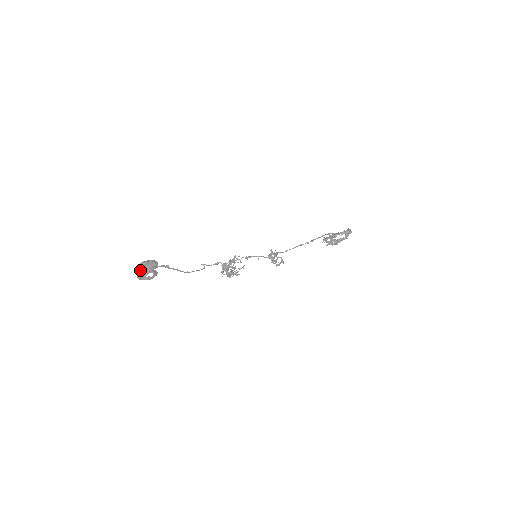
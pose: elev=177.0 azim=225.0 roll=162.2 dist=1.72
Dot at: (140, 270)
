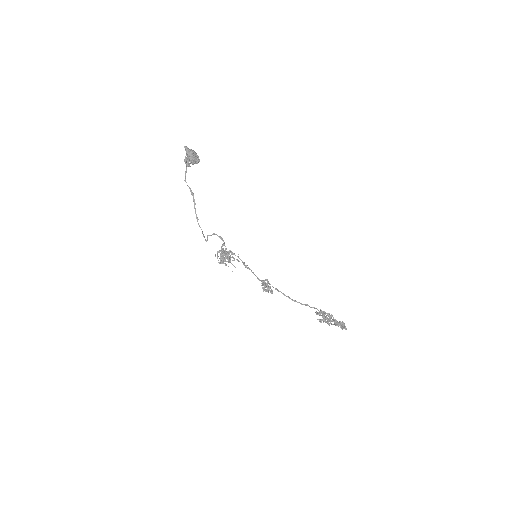
Dot at: (187, 153)
